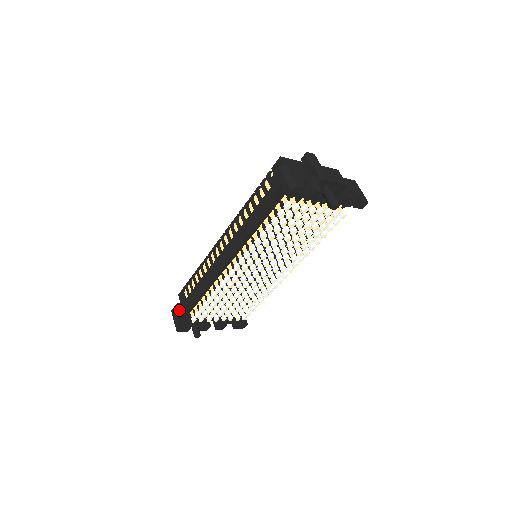
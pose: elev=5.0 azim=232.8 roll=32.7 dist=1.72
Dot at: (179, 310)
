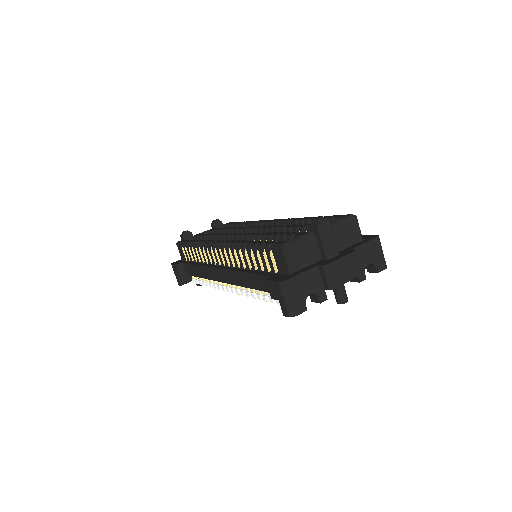
Dot at: (179, 273)
